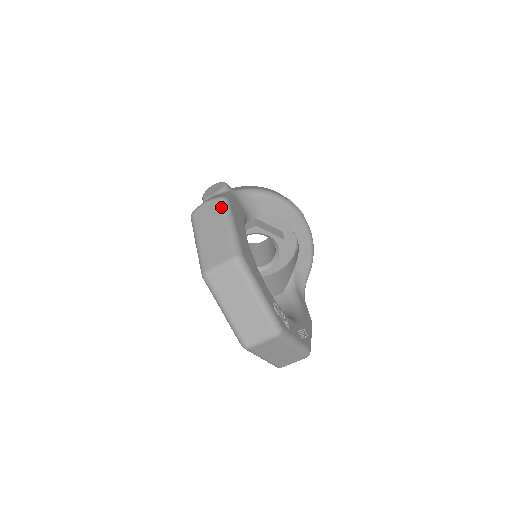
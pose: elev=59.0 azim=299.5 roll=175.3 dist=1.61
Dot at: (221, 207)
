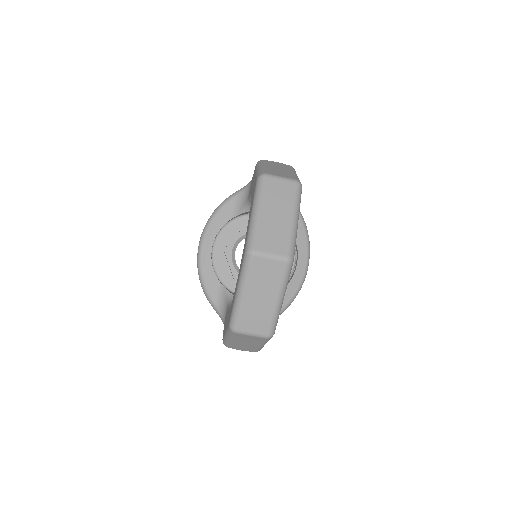
Dot at: (291, 167)
